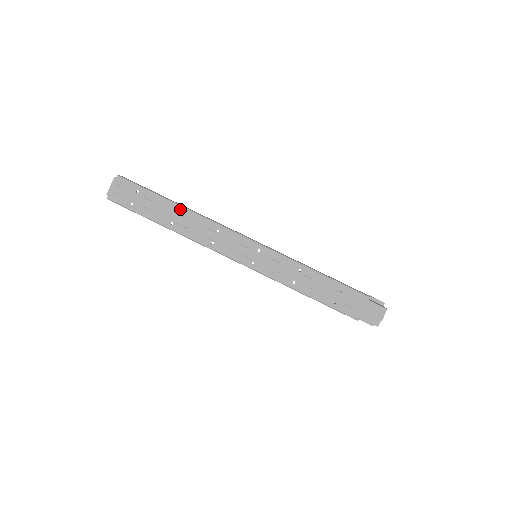
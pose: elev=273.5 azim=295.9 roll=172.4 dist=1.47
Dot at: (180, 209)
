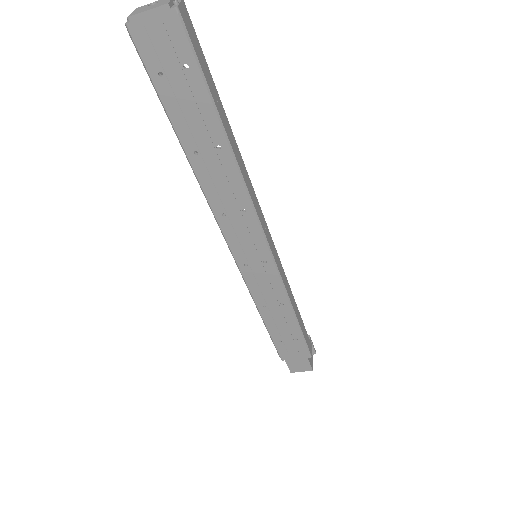
Dot at: (224, 148)
